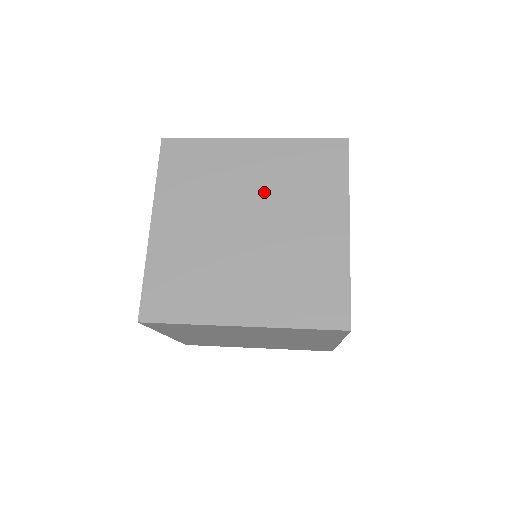
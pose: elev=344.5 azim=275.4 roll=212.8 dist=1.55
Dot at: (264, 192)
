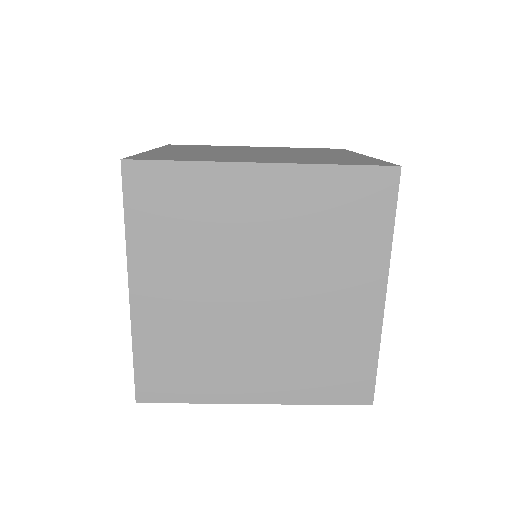
Dot at: (272, 150)
